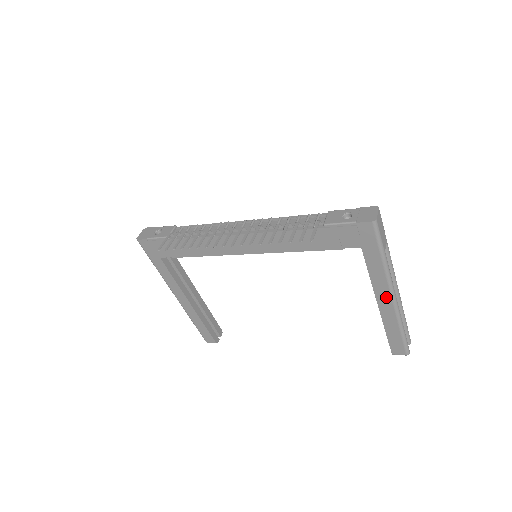
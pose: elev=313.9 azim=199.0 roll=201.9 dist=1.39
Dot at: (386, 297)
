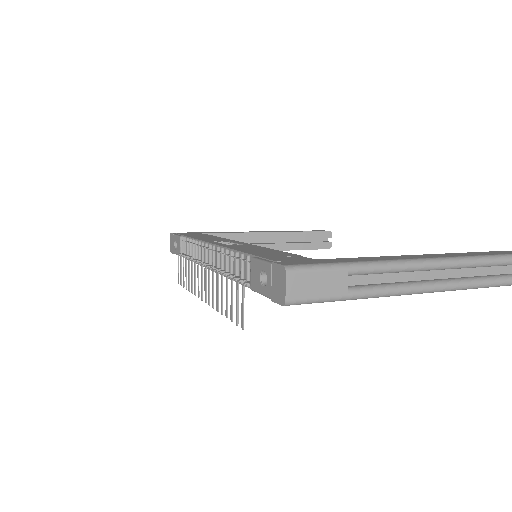
Dot at: occluded
